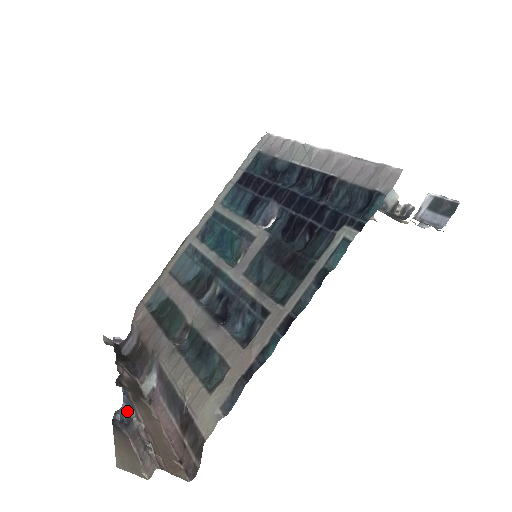
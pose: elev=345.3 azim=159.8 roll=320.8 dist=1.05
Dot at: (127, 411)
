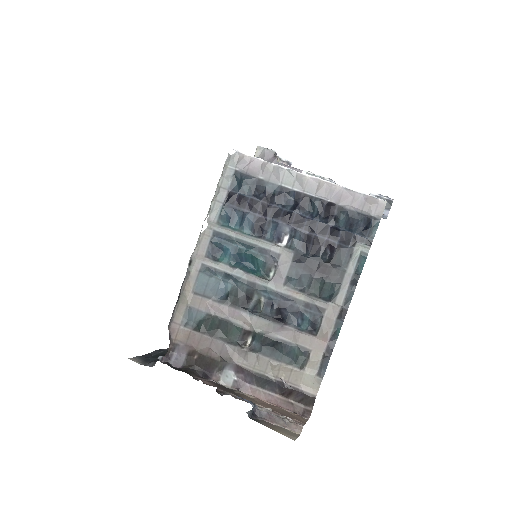
Dot at: (253, 407)
